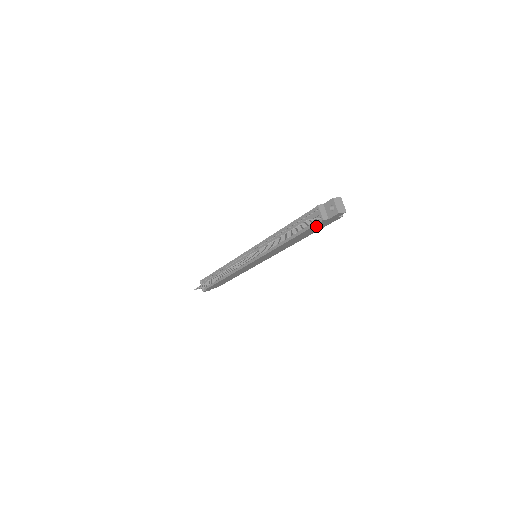
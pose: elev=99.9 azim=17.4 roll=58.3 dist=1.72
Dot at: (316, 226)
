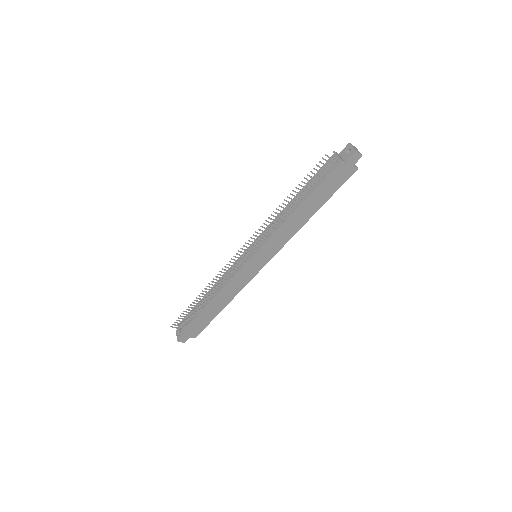
Dot at: (331, 178)
